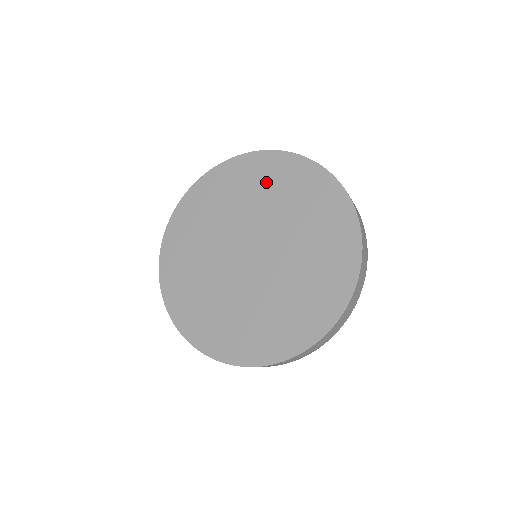
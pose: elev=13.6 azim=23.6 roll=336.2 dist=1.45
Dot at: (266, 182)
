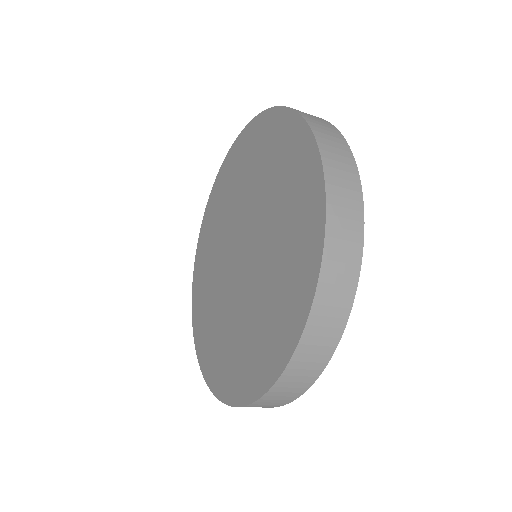
Dot at: (220, 205)
